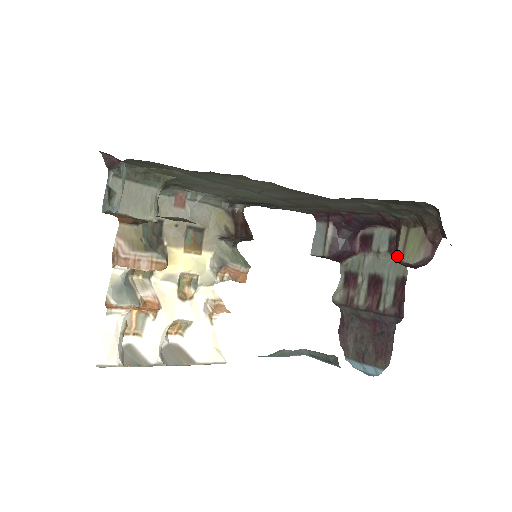
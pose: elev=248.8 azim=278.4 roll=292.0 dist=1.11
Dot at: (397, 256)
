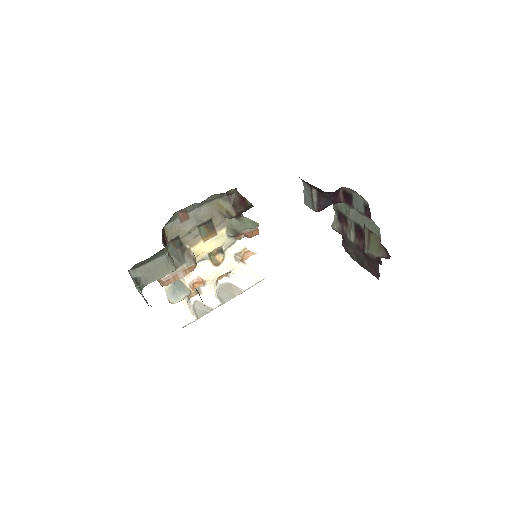
Dot at: occluded
